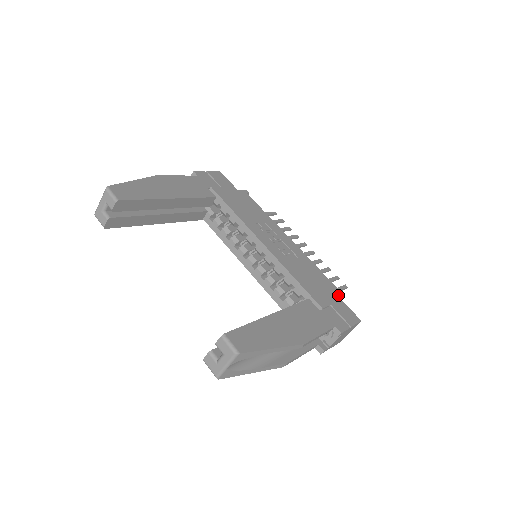
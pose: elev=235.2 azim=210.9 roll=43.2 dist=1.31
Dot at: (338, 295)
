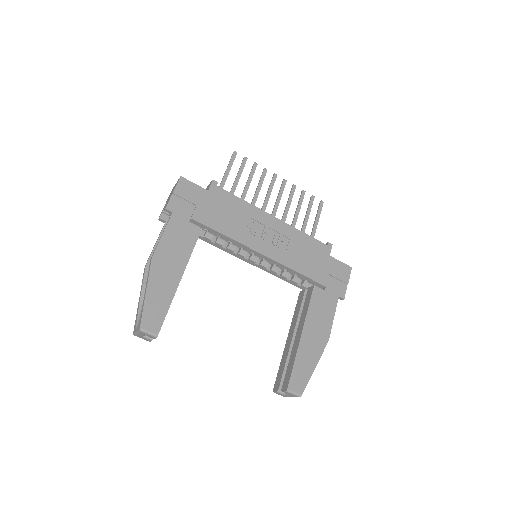
Dot at: occluded
